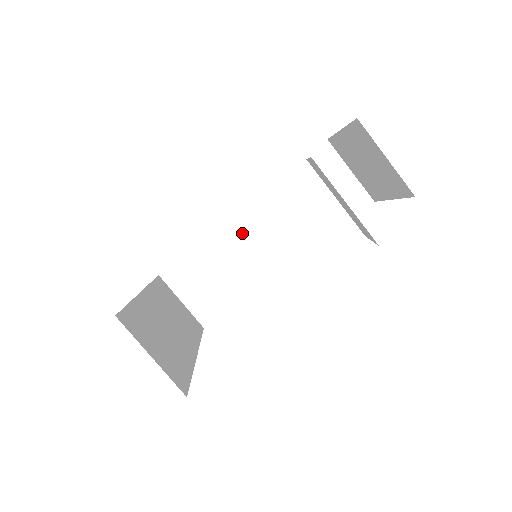
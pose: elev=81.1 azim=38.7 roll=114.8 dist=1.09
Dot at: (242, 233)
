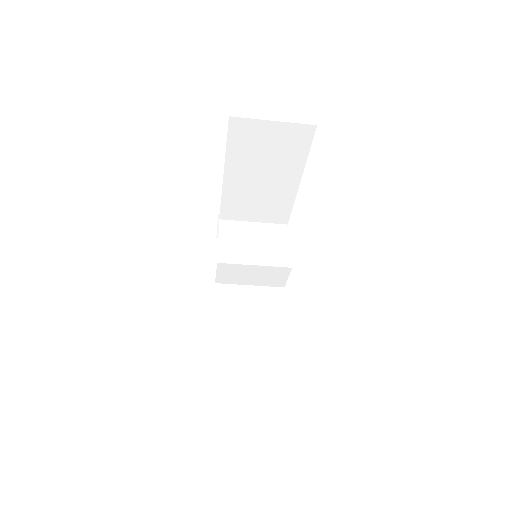
Dot at: (238, 211)
